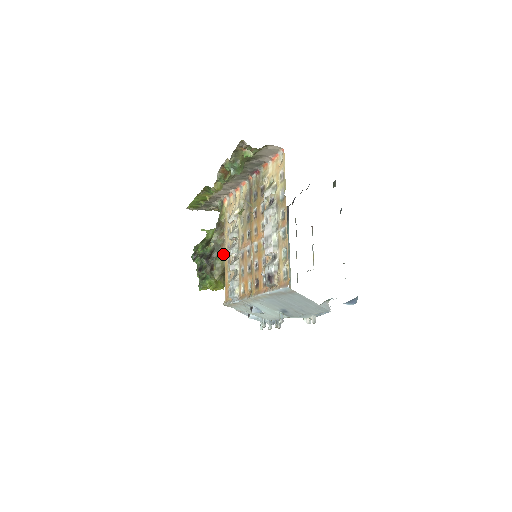
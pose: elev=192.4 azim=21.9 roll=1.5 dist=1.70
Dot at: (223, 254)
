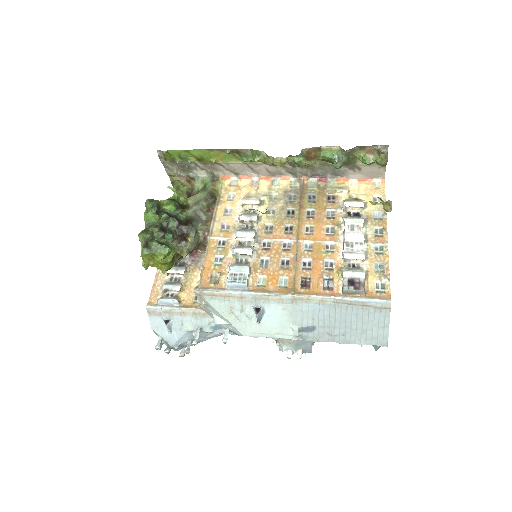
Dot at: (204, 231)
